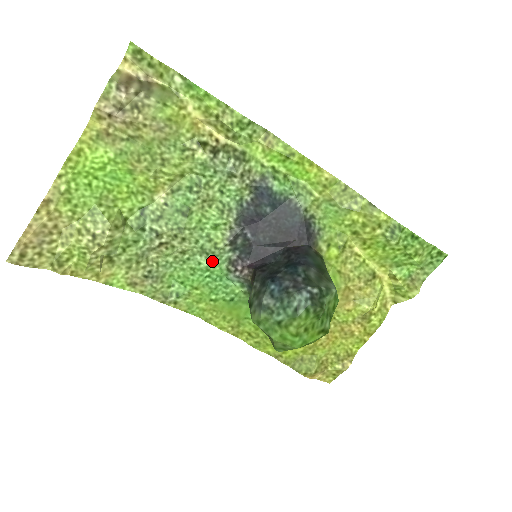
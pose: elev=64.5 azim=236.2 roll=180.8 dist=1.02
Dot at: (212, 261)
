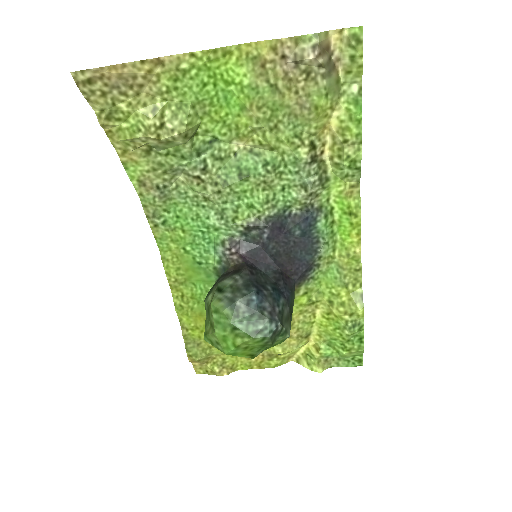
Dot at: (219, 225)
